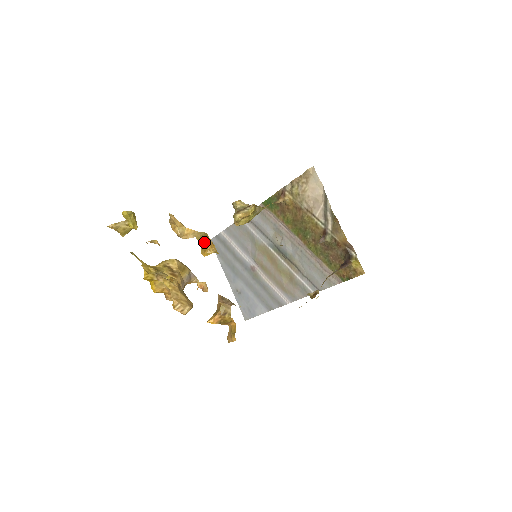
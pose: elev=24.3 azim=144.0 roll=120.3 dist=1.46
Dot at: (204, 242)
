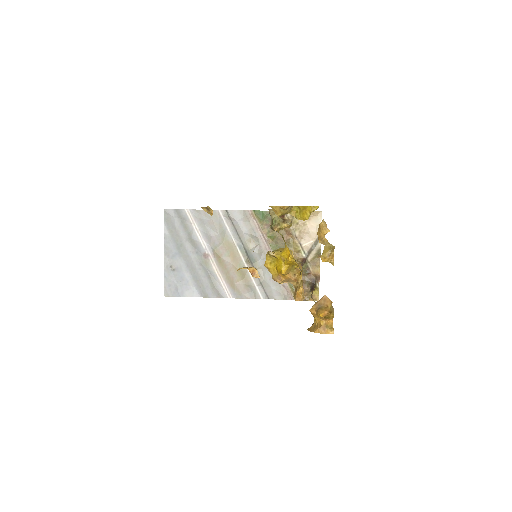
Dot at: (328, 251)
